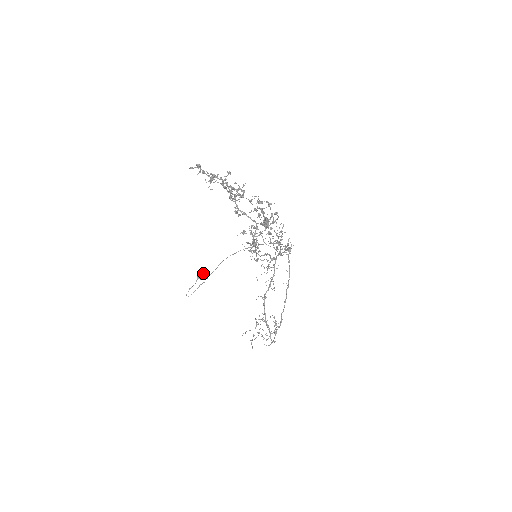
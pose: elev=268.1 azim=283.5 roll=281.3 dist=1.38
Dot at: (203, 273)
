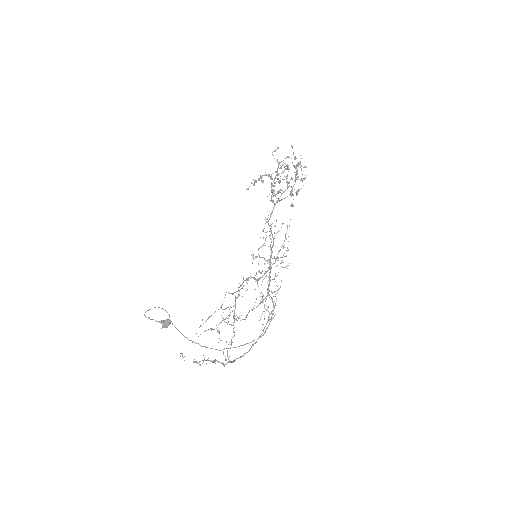
Dot at: occluded
